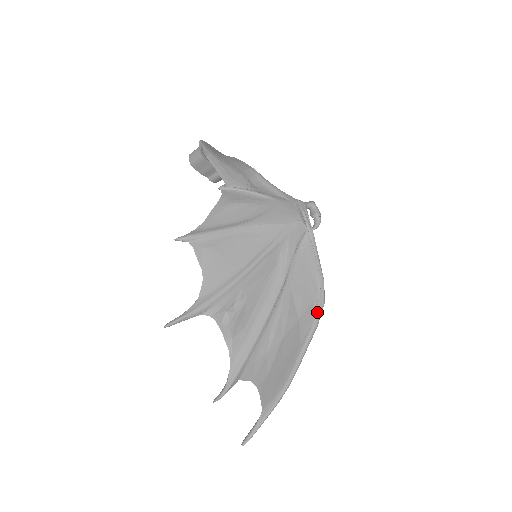
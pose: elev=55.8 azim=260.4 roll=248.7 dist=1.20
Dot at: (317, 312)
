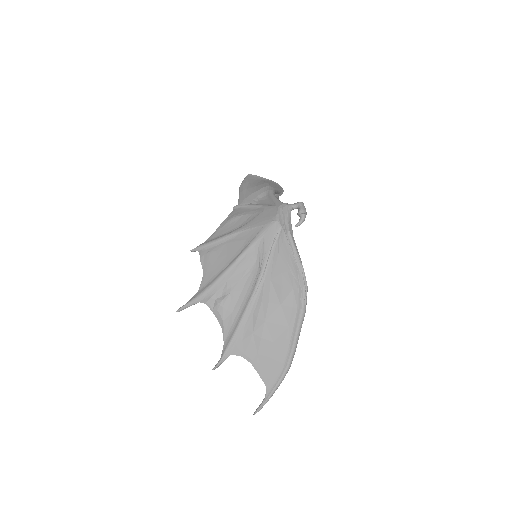
Dot at: (300, 298)
